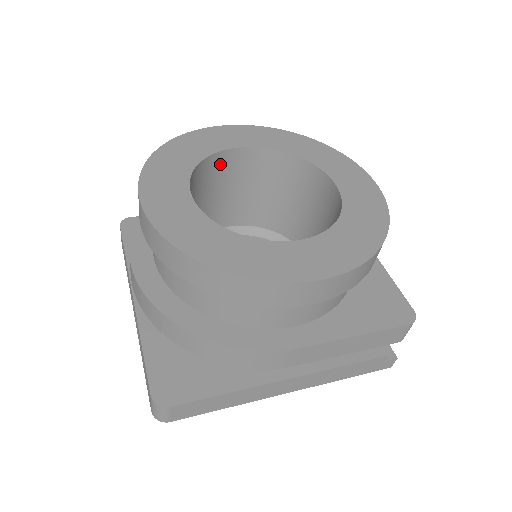
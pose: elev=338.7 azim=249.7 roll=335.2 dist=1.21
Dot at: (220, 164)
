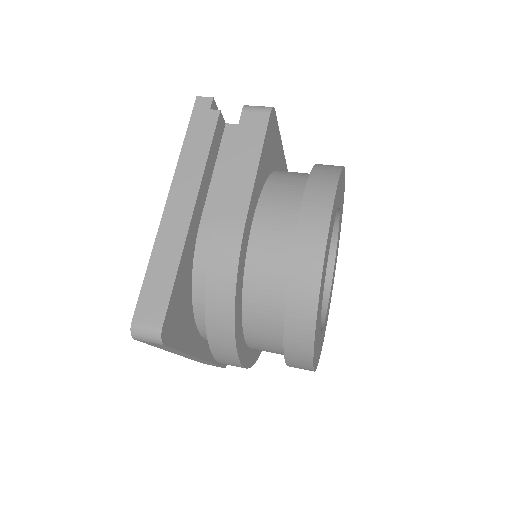
Dot at: occluded
